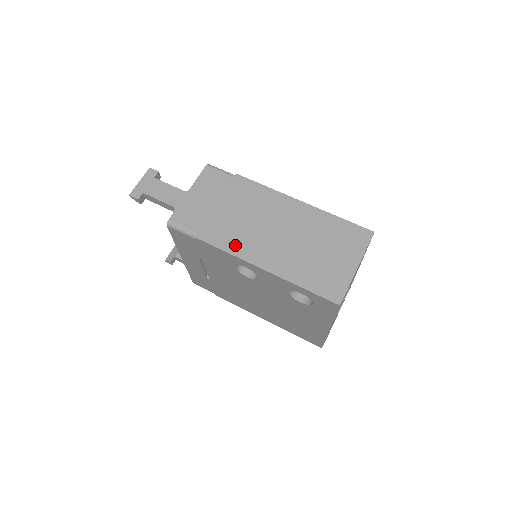
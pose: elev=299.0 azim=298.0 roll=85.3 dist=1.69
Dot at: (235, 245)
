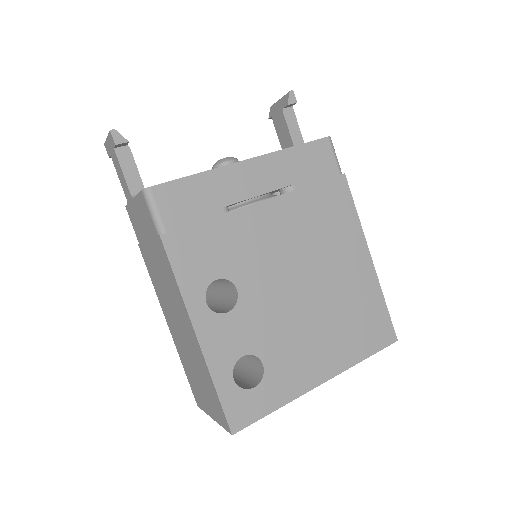
Dot at: (156, 288)
